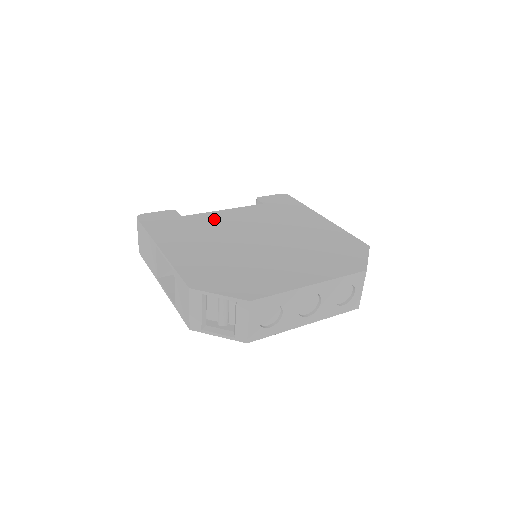
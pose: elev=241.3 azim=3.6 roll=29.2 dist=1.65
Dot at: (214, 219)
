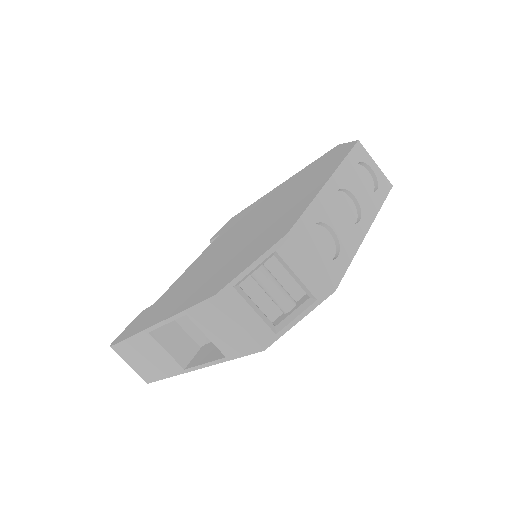
Dot at: (186, 275)
